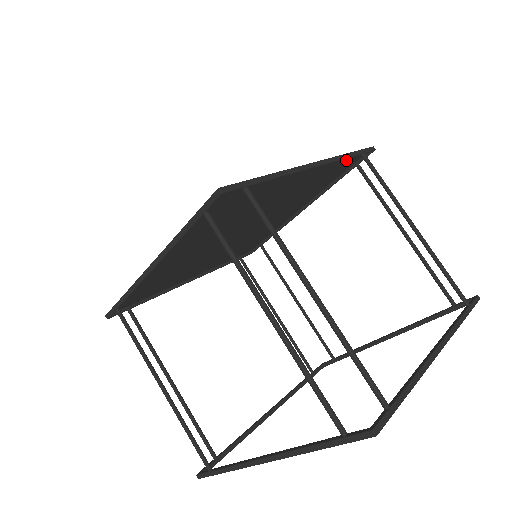
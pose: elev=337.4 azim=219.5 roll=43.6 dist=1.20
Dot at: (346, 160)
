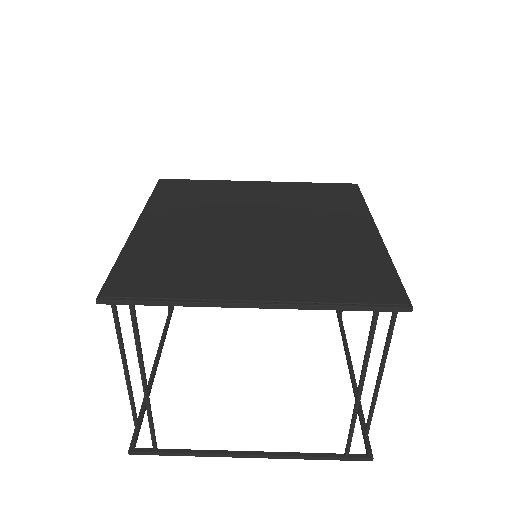
Dot at: (351, 198)
